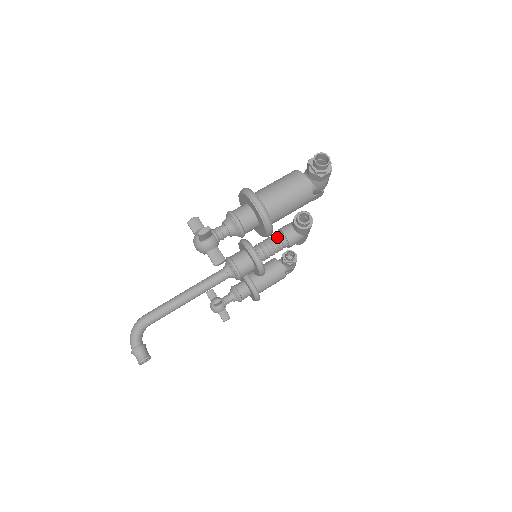
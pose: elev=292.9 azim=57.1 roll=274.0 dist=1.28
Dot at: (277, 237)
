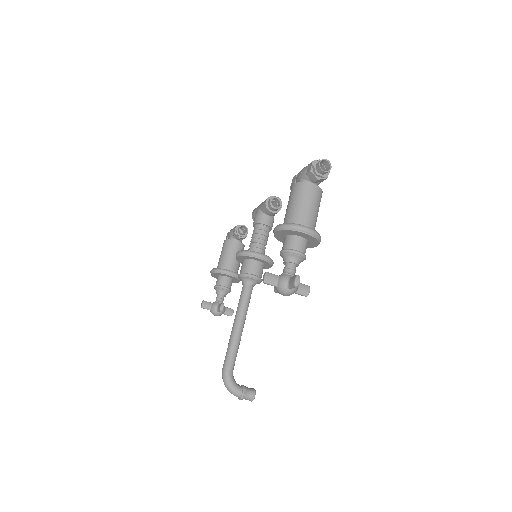
Dot at: (262, 231)
